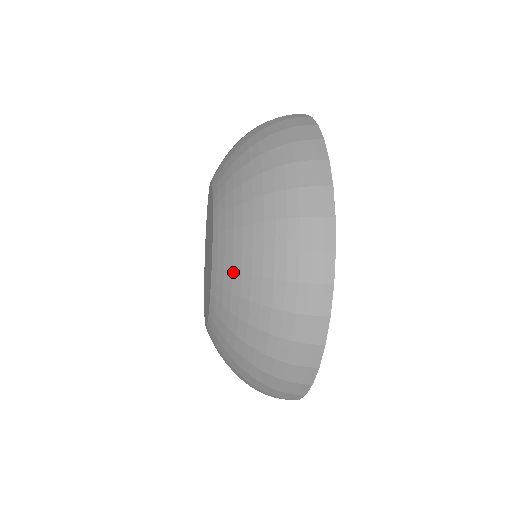
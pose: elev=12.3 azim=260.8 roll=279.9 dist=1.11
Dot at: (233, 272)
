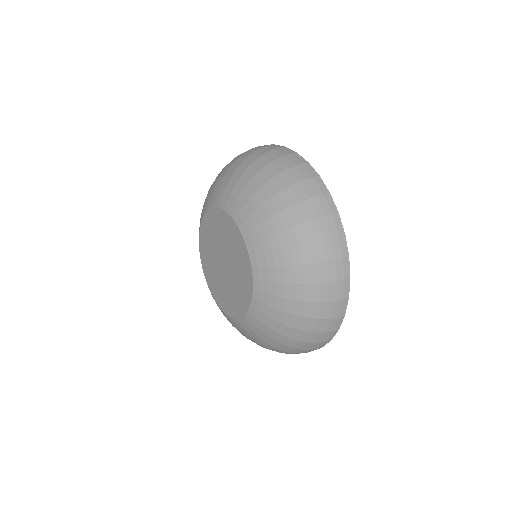
Dot at: (273, 251)
